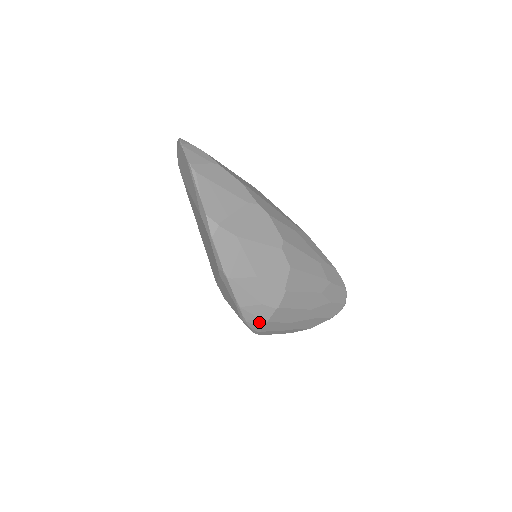
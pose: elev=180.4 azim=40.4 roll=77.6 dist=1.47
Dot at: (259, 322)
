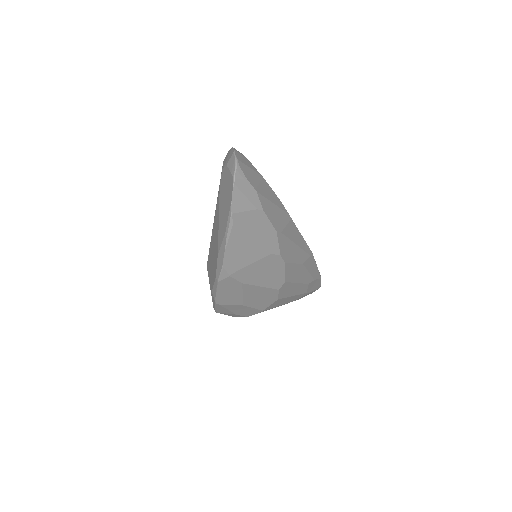
Dot at: occluded
